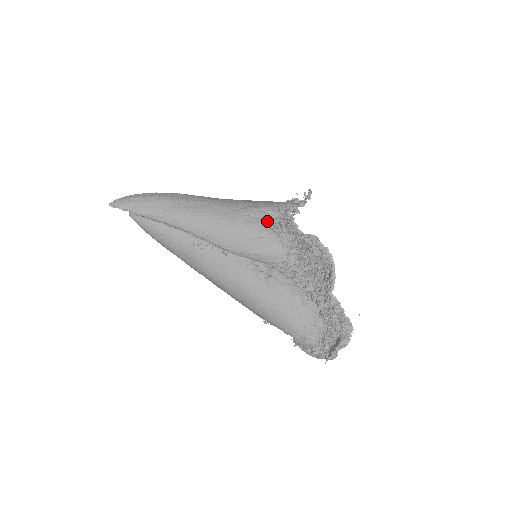
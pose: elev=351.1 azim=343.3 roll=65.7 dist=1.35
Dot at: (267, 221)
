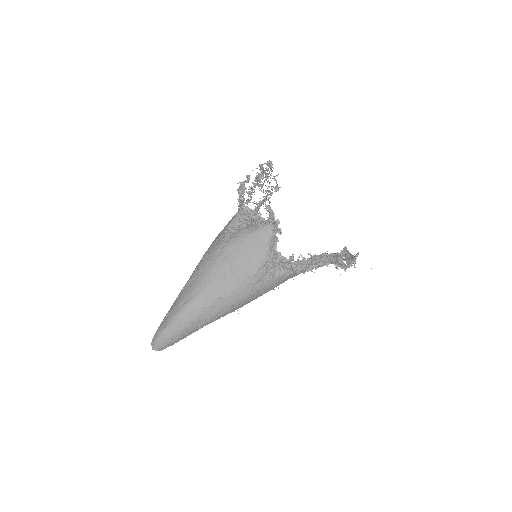
Dot at: (270, 271)
